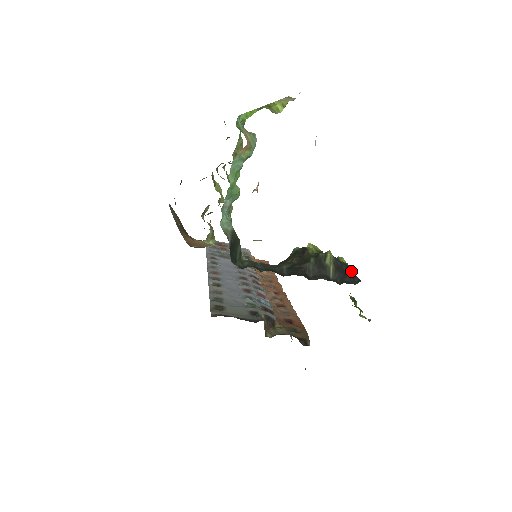
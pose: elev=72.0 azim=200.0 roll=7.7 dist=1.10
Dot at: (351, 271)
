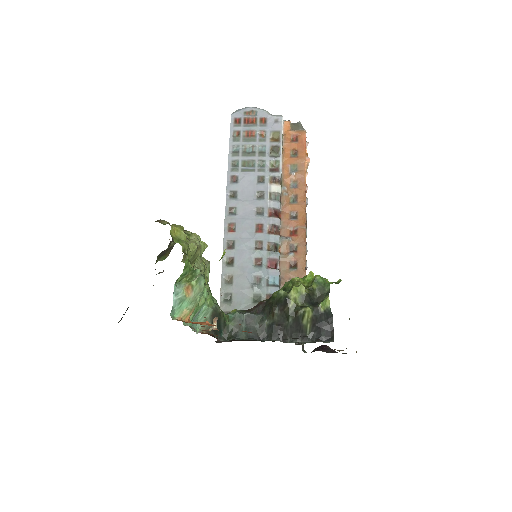
Dot at: (332, 316)
